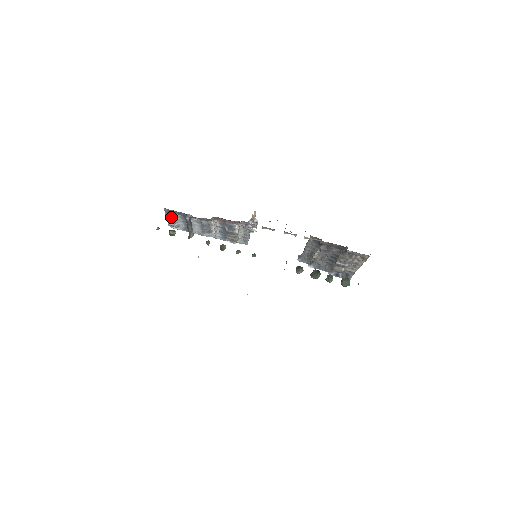
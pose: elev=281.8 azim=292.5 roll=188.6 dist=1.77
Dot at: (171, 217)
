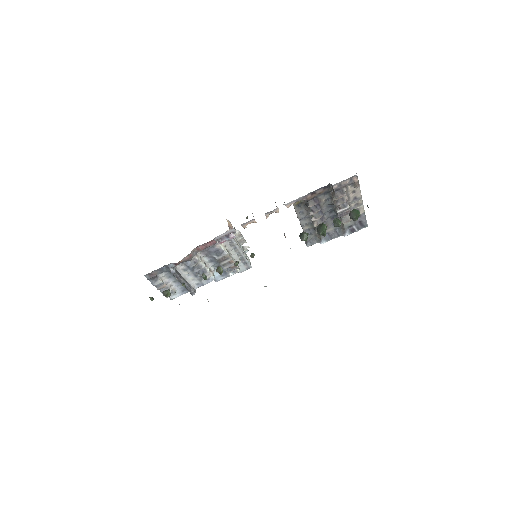
Dot at: (159, 283)
